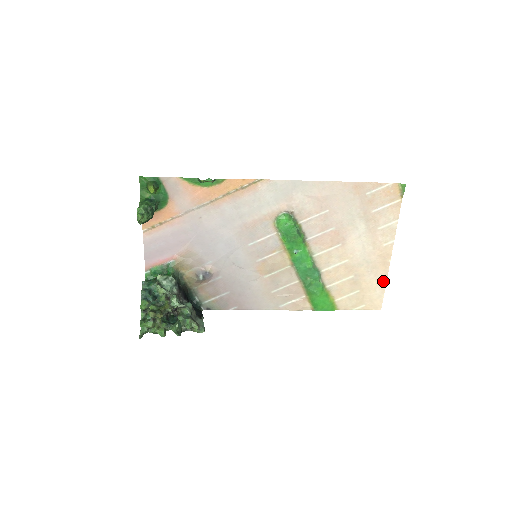
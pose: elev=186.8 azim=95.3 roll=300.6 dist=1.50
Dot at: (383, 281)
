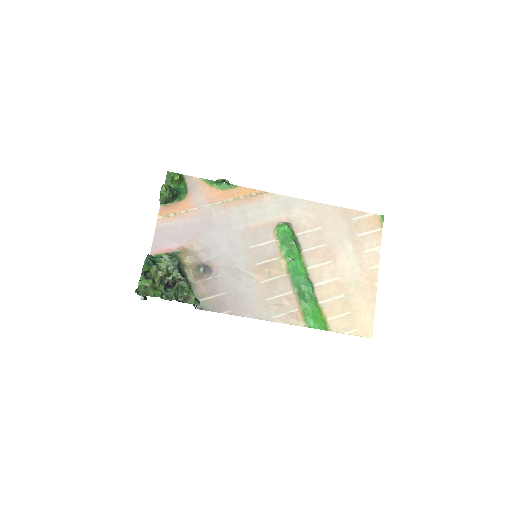
Dot at: (372, 305)
